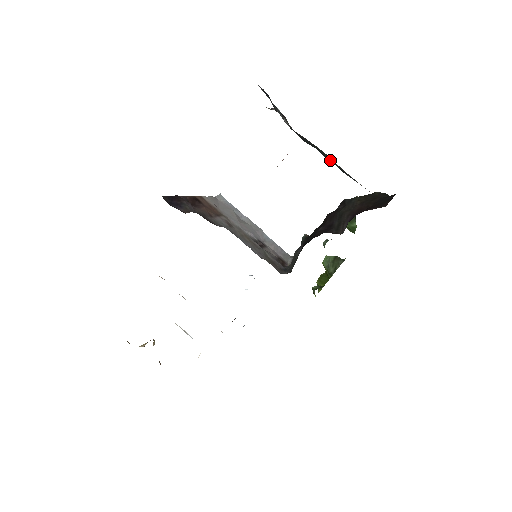
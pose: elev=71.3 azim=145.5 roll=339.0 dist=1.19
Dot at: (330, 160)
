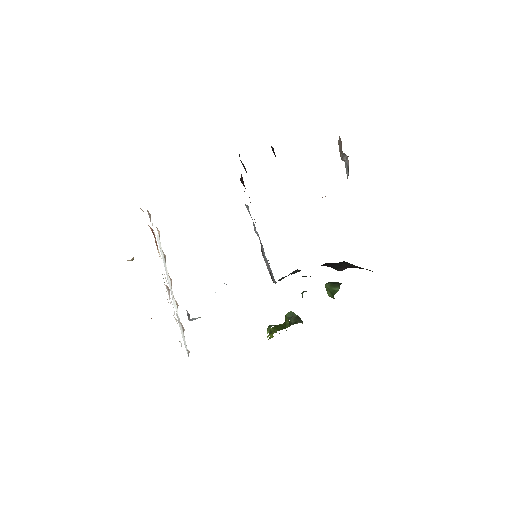
Dot at: occluded
